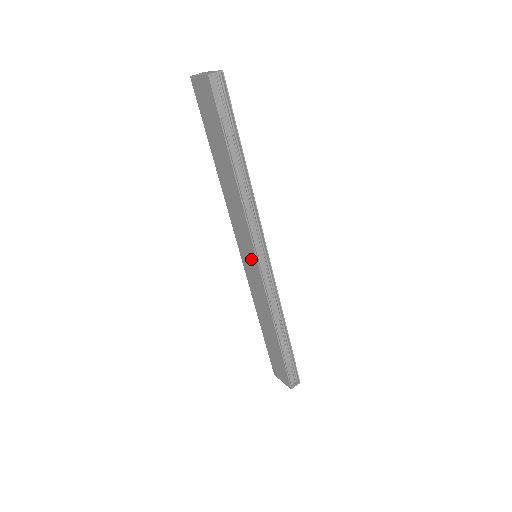
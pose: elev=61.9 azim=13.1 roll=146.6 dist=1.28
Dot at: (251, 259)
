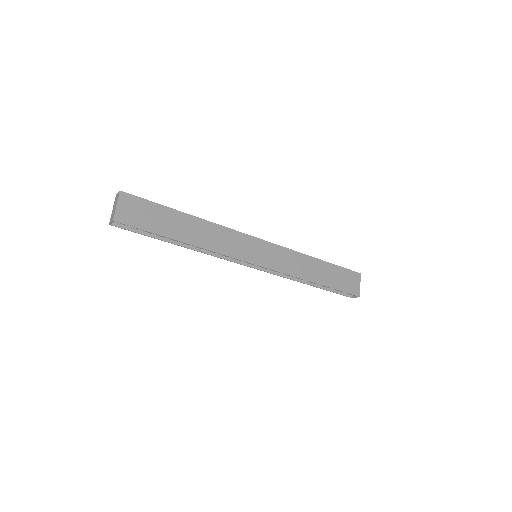
Dot at: occluded
